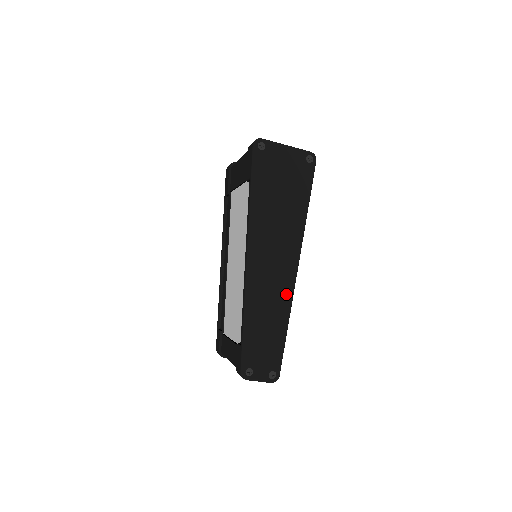
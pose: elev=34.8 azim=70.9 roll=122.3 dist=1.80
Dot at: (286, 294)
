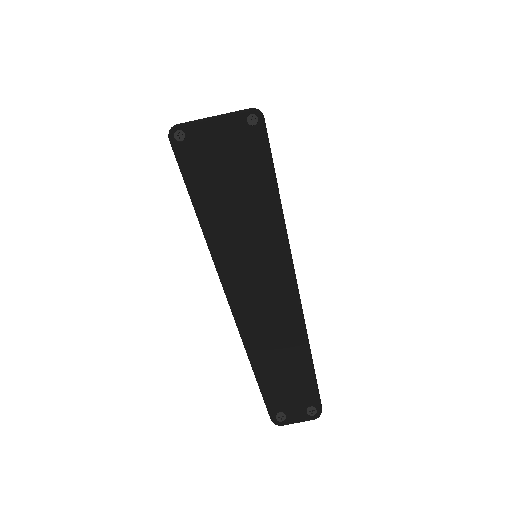
Dot at: (291, 311)
